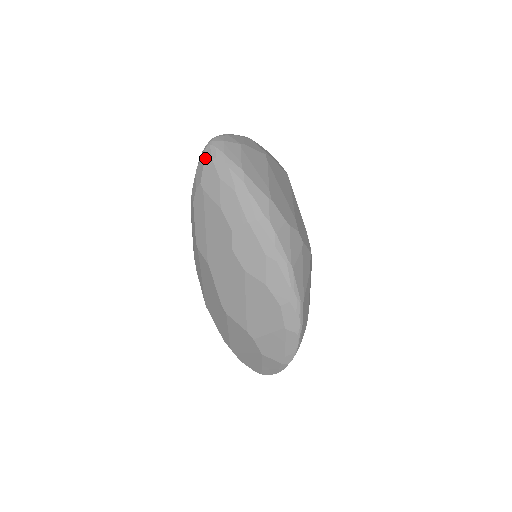
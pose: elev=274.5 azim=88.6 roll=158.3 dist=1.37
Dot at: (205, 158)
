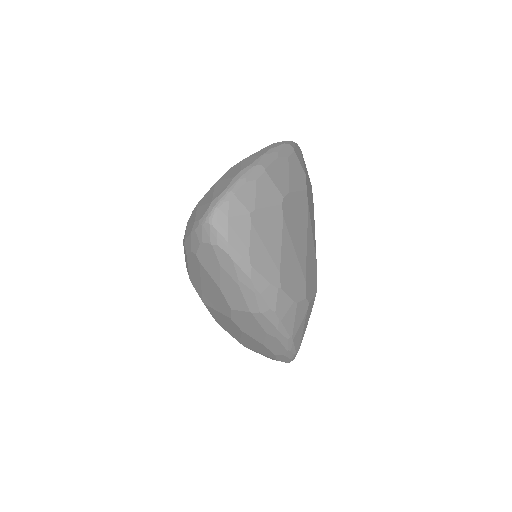
Dot at: (203, 236)
